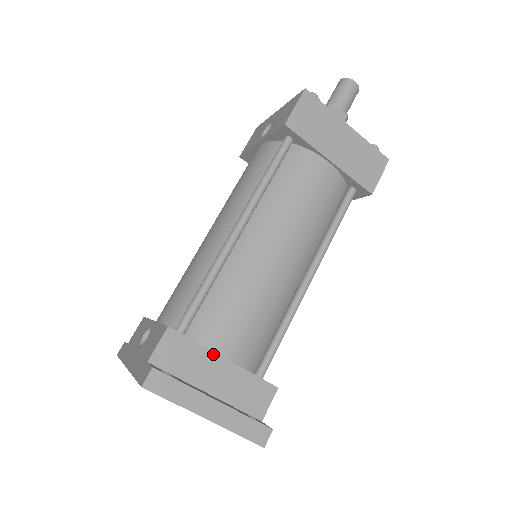
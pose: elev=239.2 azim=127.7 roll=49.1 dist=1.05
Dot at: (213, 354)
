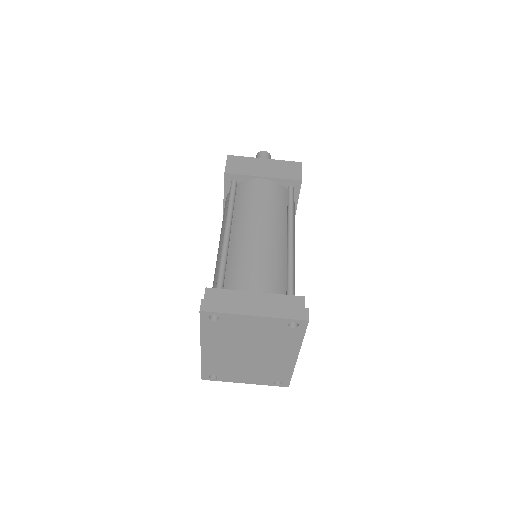
Dot at: (245, 292)
